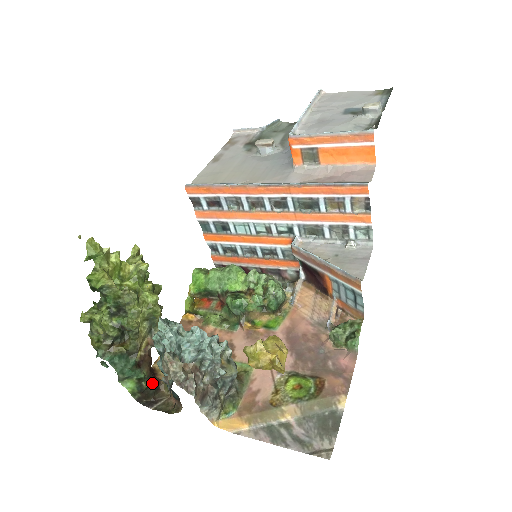
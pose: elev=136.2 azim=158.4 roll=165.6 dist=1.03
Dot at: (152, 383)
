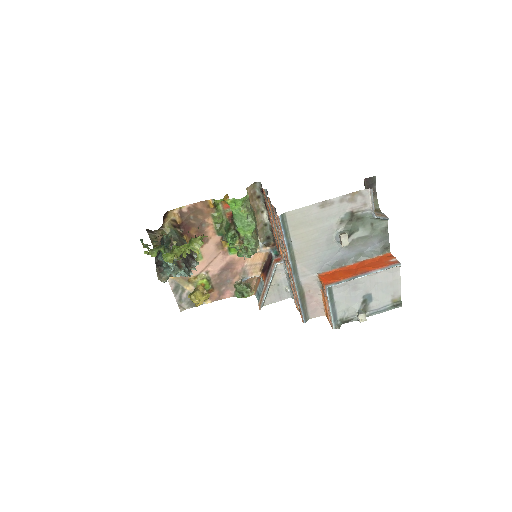
Dot at: occluded
